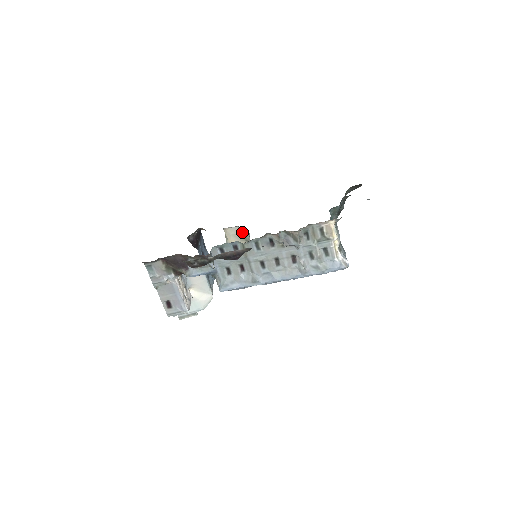
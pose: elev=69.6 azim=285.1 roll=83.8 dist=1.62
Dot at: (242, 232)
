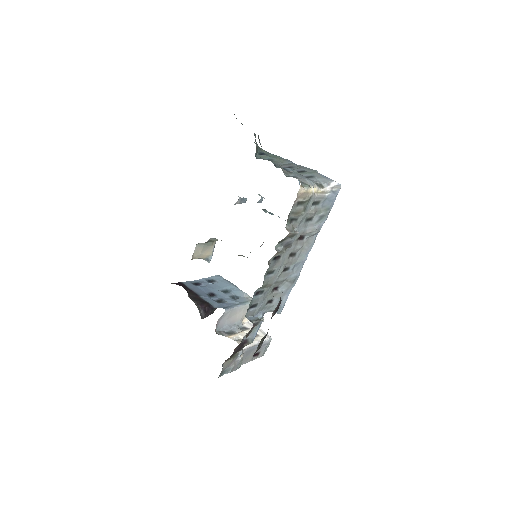
Dot at: (205, 243)
